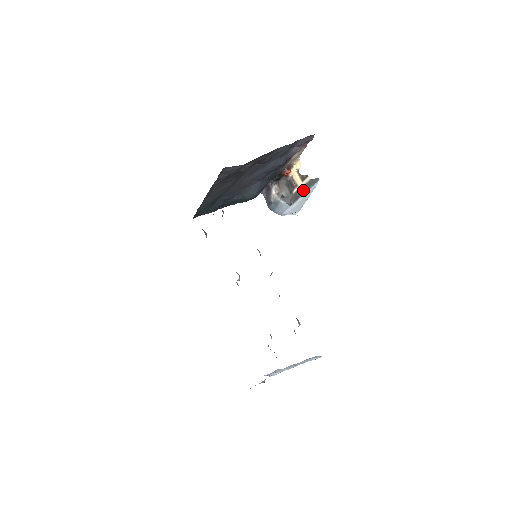
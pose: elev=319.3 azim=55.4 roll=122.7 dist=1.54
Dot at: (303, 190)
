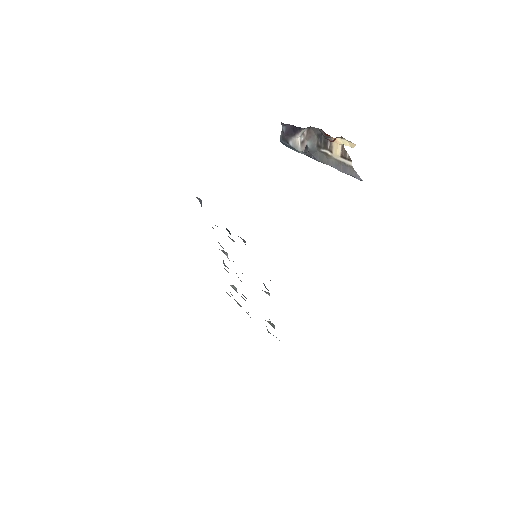
Dot at: (335, 164)
